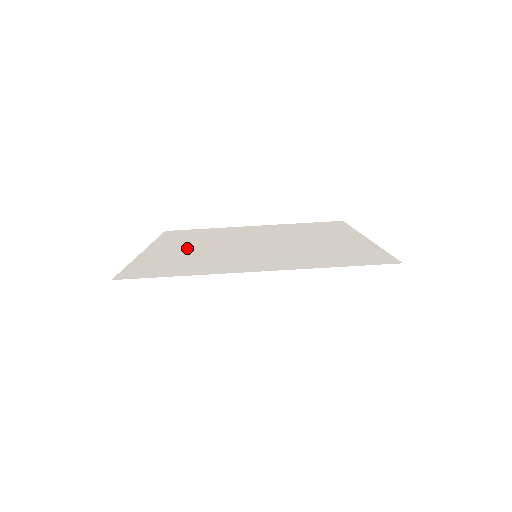
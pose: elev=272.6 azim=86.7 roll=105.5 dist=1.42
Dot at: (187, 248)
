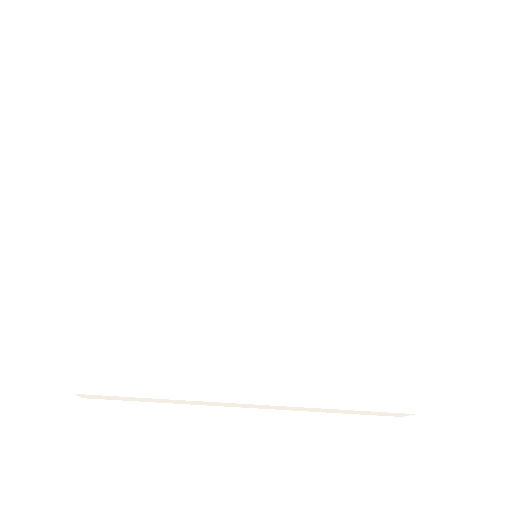
Dot at: (165, 249)
